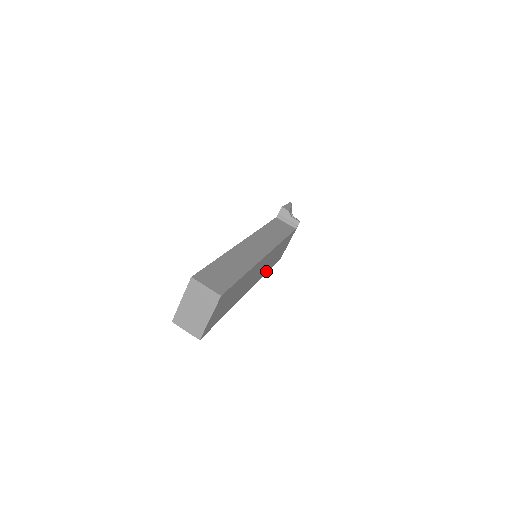
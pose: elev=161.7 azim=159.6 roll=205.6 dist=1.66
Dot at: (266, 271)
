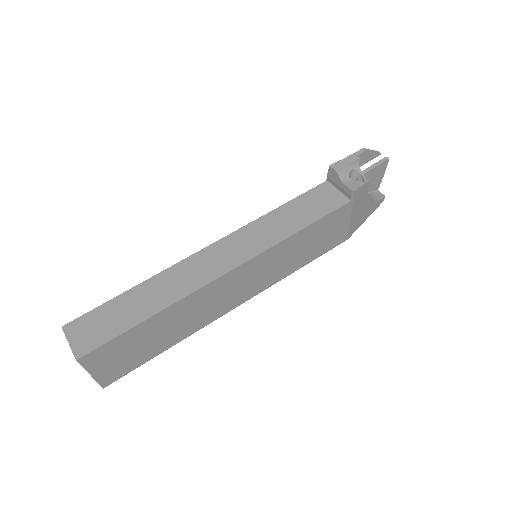
Dot at: (289, 270)
